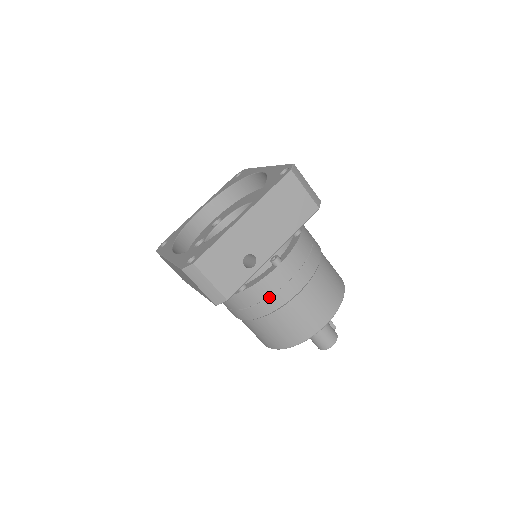
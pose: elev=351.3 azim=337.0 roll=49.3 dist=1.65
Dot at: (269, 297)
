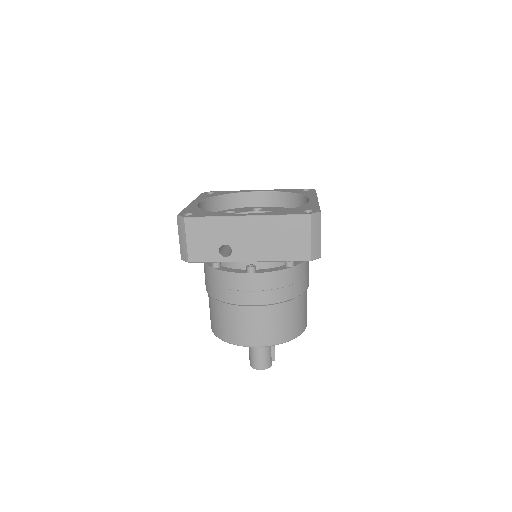
Dot at: (226, 289)
